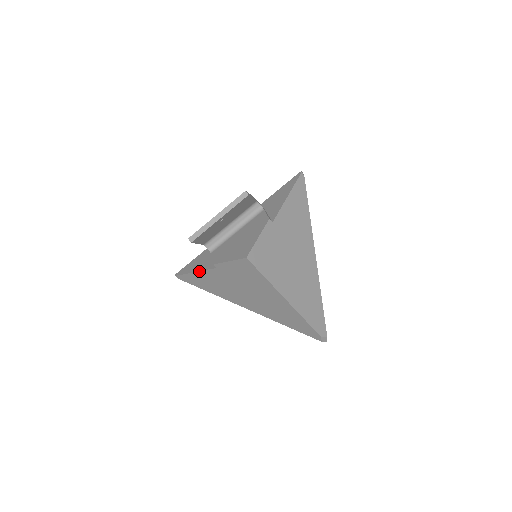
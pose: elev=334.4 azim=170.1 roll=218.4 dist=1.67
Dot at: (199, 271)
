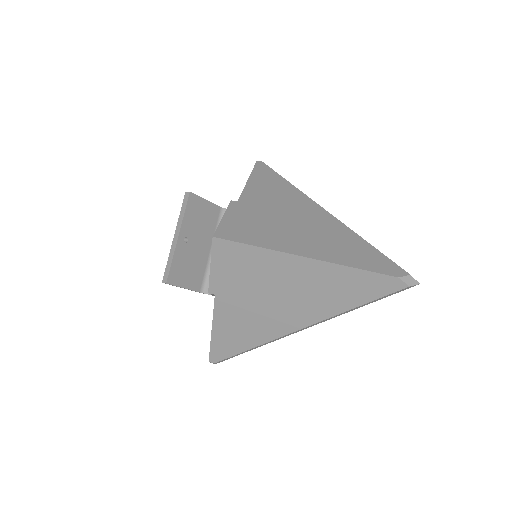
Dot at: (212, 323)
